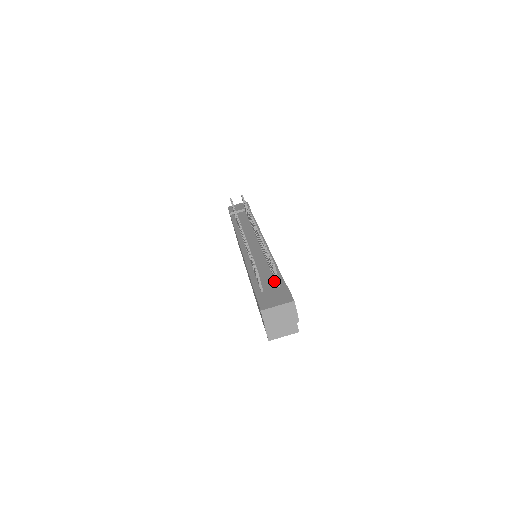
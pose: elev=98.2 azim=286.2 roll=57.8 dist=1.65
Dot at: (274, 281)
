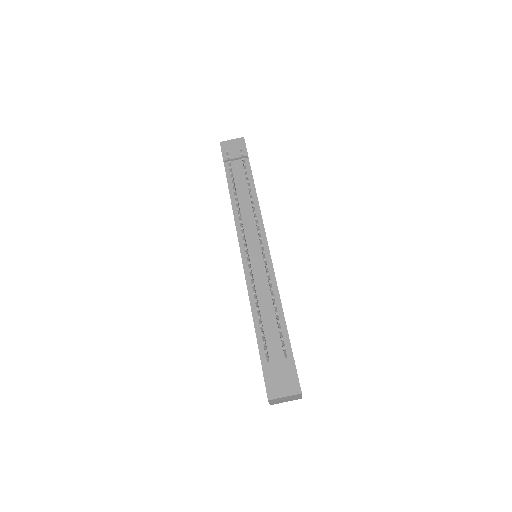
Dot at: (280, 342)
